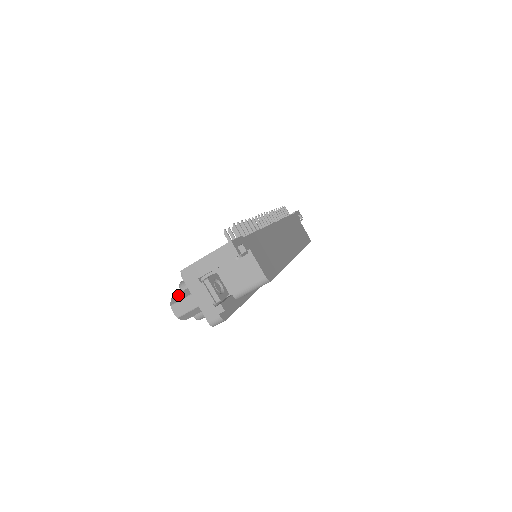
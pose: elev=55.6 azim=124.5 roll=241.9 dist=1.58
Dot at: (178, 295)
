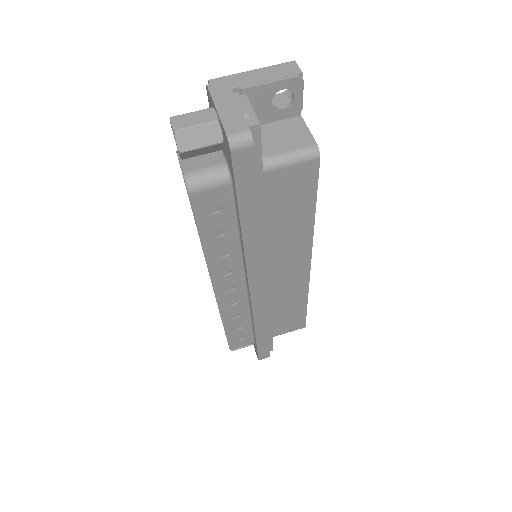
Dot at: occluded
